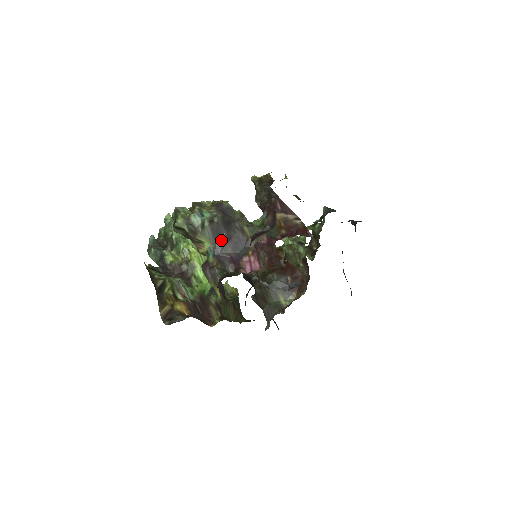
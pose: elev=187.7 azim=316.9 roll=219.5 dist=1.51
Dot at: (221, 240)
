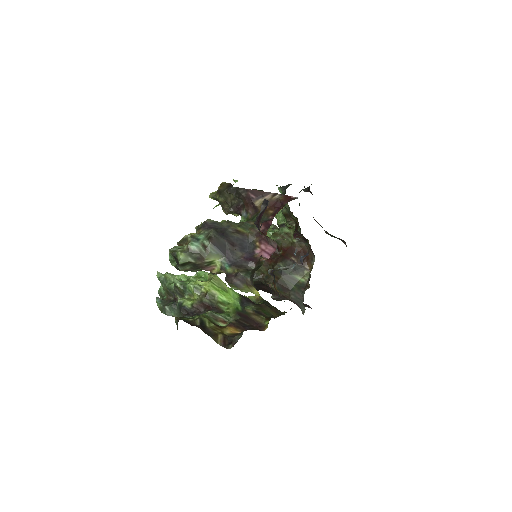
Dot at: (227, 250)
